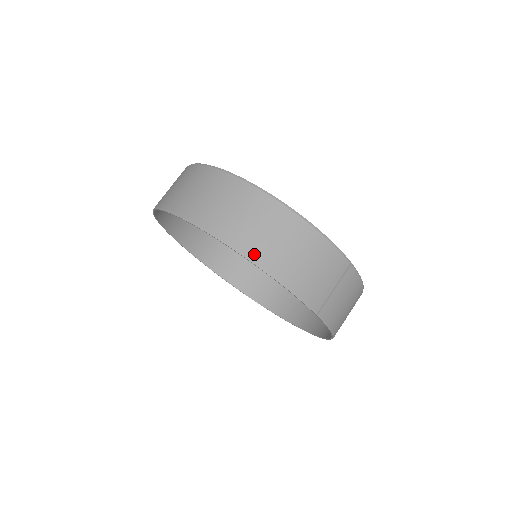
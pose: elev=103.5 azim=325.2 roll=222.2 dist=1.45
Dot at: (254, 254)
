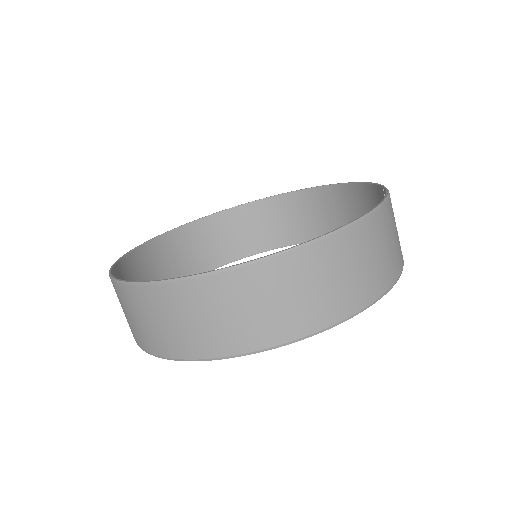
Dot at: (383, 287)
